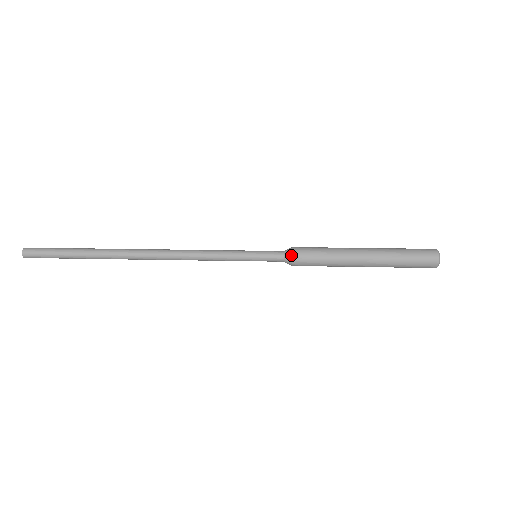
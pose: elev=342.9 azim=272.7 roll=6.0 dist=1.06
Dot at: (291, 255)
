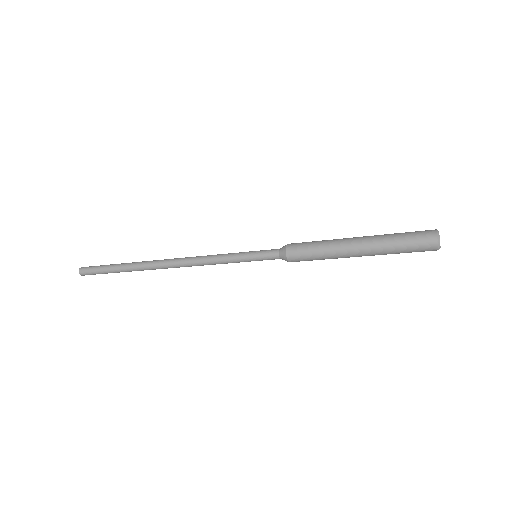
Dot at: (284, 254)
